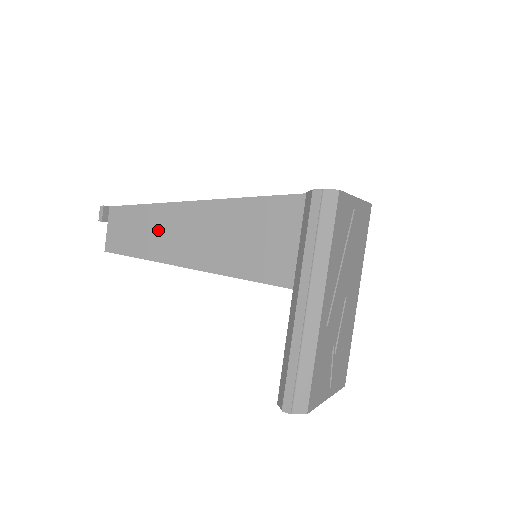
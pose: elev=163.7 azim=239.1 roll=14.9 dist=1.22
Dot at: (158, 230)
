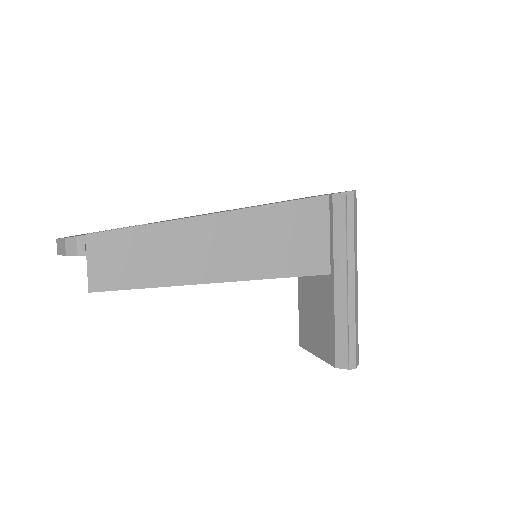
Dot at: (173, 251)
